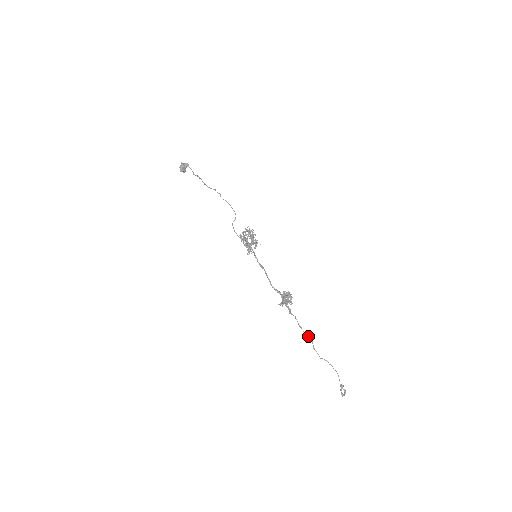
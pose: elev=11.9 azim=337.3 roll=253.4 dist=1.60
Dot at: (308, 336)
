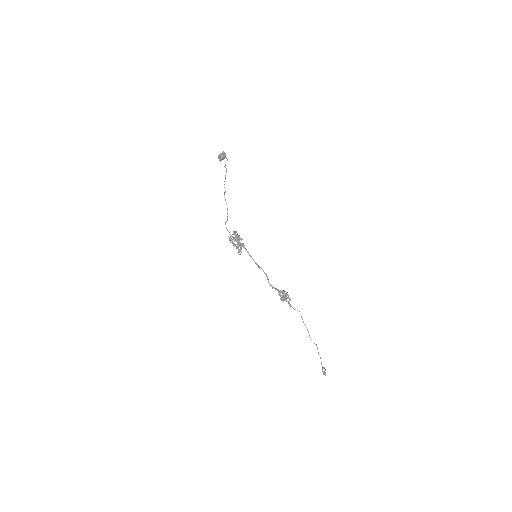
Dot at: occluded
